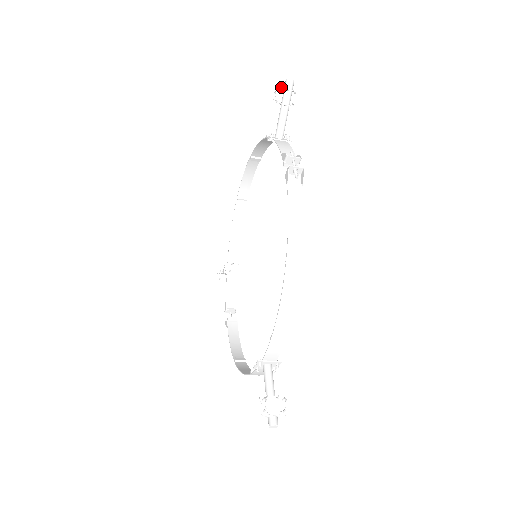
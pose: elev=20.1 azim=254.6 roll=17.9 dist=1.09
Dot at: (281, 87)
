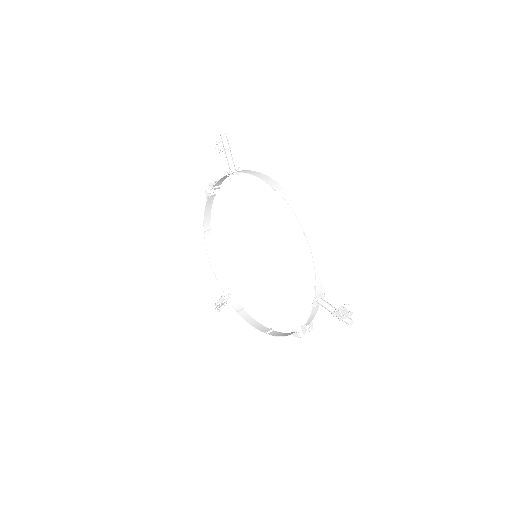
Dot at: (344, 319)
